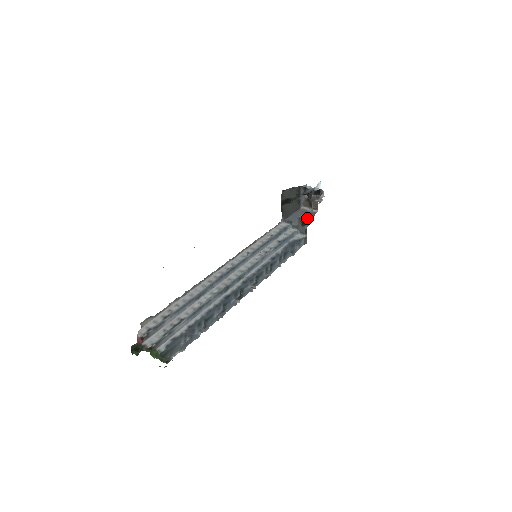
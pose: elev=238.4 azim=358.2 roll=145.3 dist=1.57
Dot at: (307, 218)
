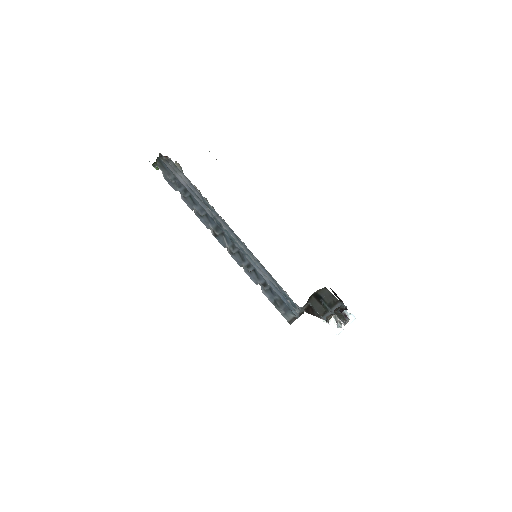
Dot at: (315, 314)
